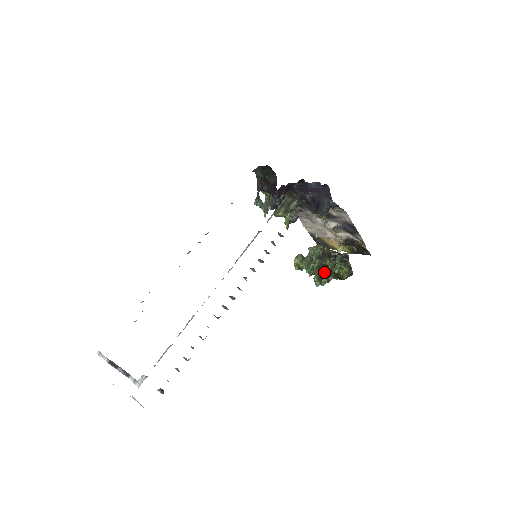
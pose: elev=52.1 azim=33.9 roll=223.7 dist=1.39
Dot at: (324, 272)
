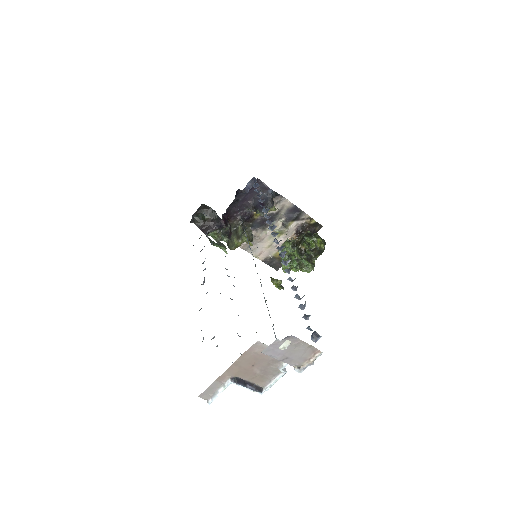
Dot at: (307, 254)
